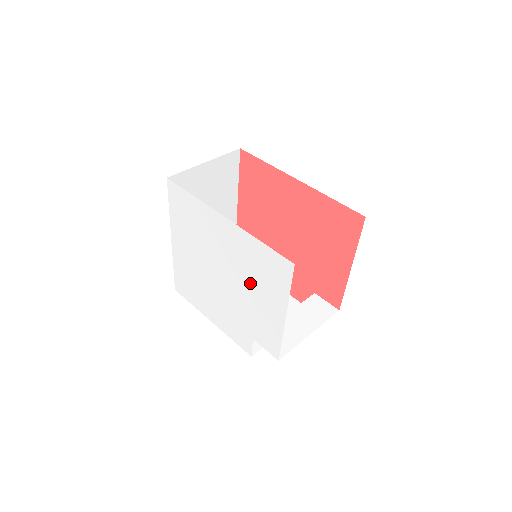
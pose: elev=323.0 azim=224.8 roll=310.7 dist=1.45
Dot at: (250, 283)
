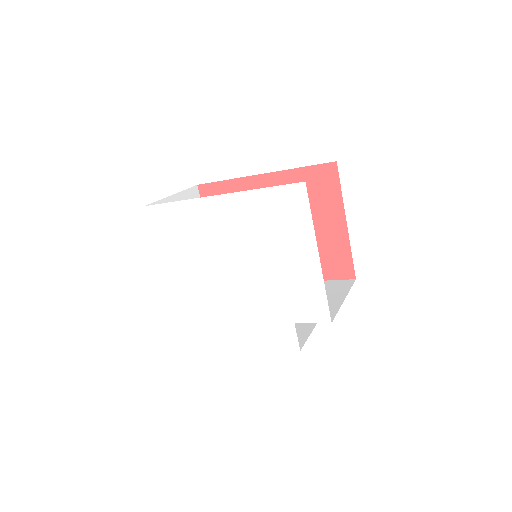
Dot at: (268, 250)
